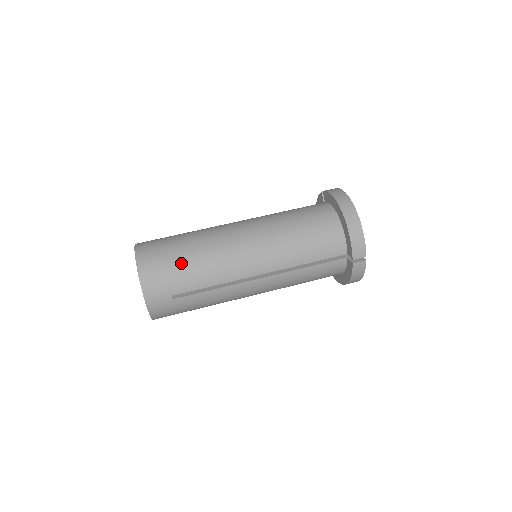
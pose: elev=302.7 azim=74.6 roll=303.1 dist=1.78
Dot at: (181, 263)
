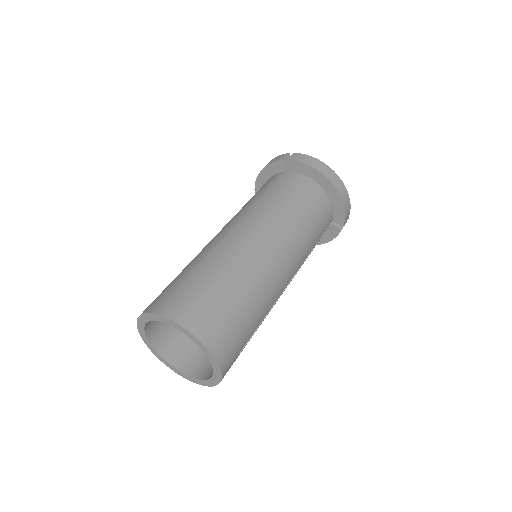
Dot at: (242, 313)
